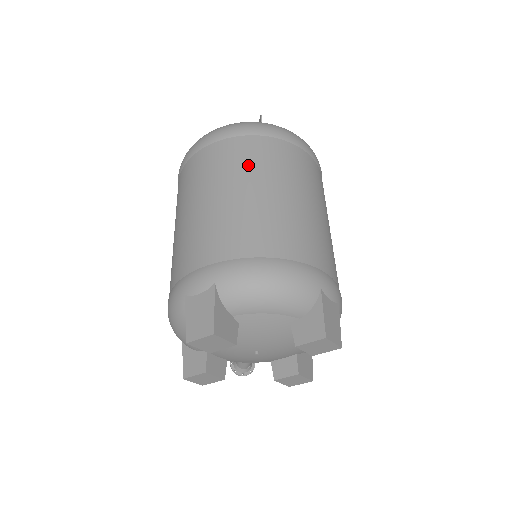
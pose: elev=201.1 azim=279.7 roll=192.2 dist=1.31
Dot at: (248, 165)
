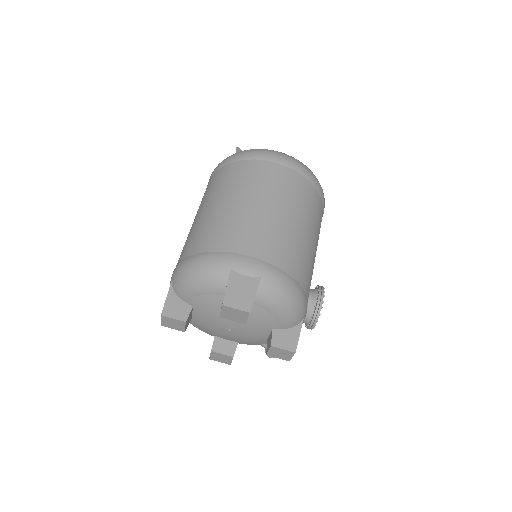
Dot at: (211, 191)
